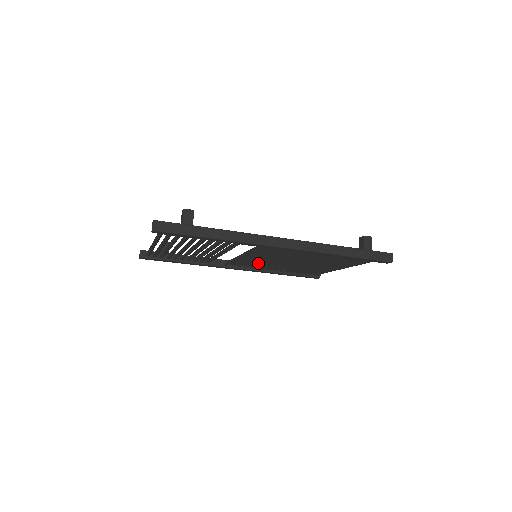
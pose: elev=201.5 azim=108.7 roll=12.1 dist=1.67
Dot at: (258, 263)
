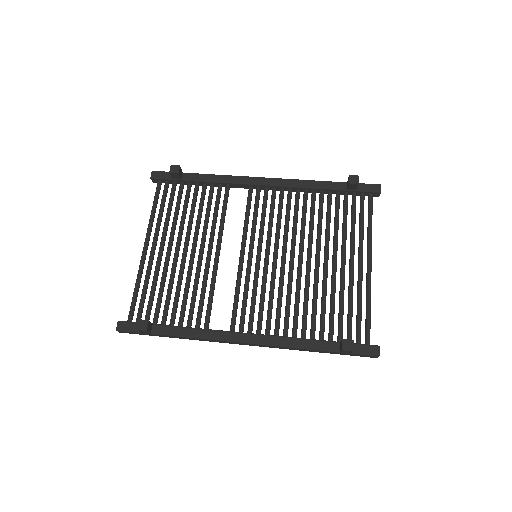
Dot at: occluded
